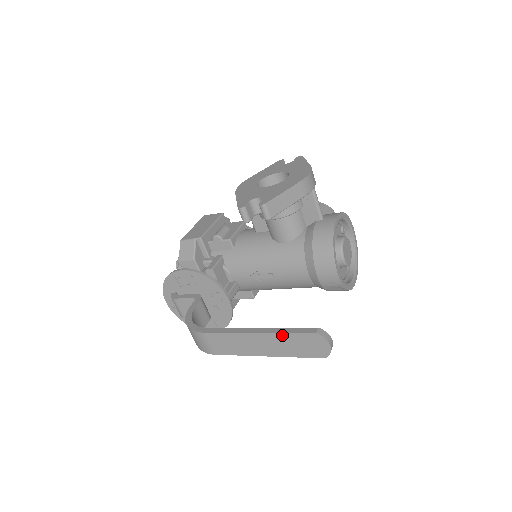
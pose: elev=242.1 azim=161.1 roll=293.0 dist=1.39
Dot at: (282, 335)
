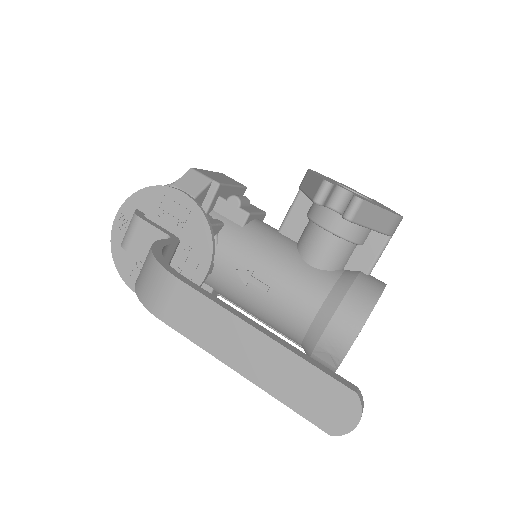
Dot at: (300, 361)
